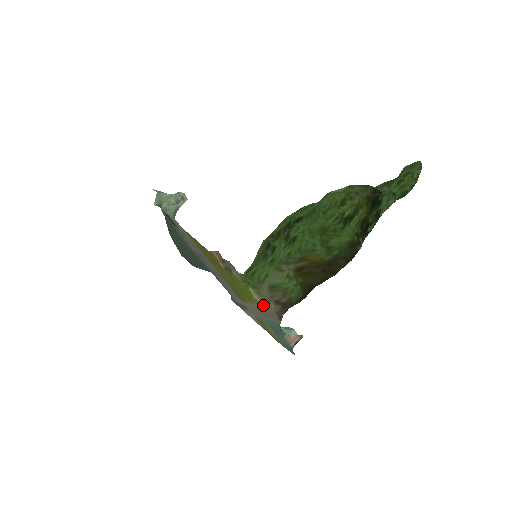
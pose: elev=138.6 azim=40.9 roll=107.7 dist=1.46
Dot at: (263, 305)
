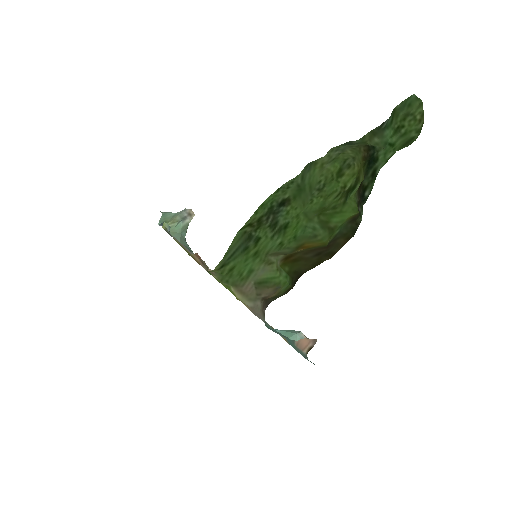
Dot at: (248, 305)
